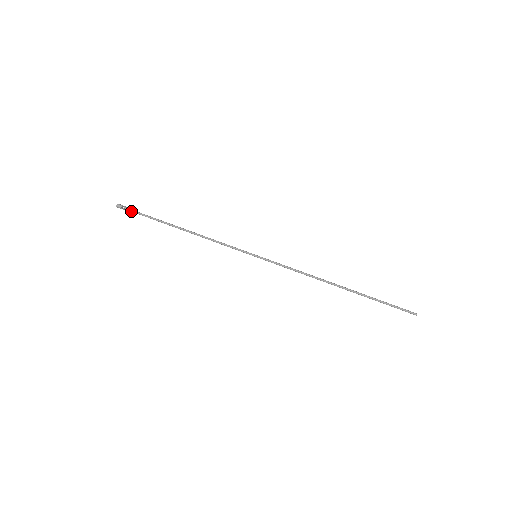
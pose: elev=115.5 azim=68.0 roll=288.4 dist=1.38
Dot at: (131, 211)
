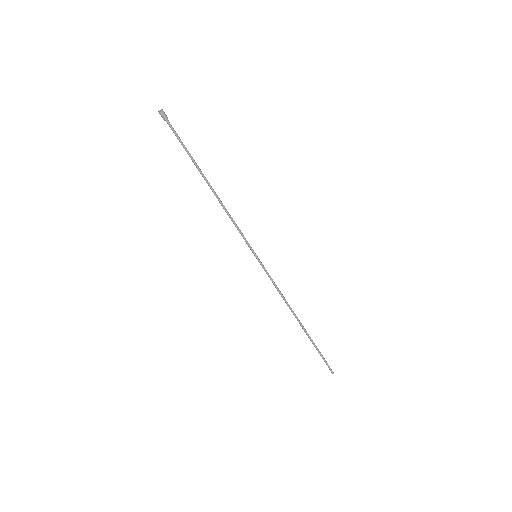
Dot at: (171, 128)
